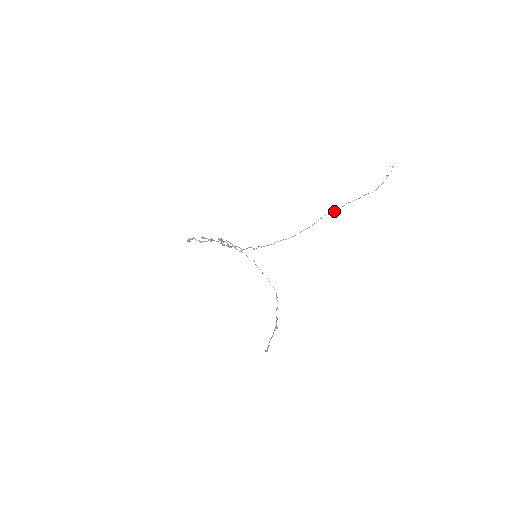
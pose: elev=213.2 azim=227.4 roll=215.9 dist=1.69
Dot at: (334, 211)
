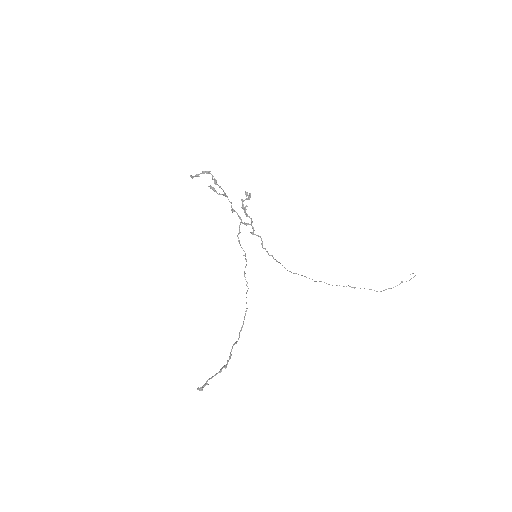
Dot at: occluded
